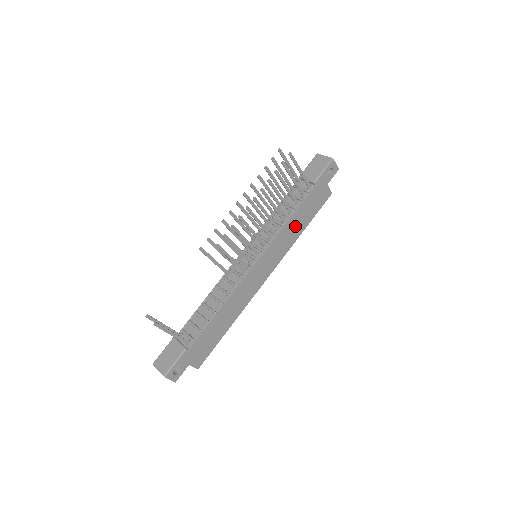
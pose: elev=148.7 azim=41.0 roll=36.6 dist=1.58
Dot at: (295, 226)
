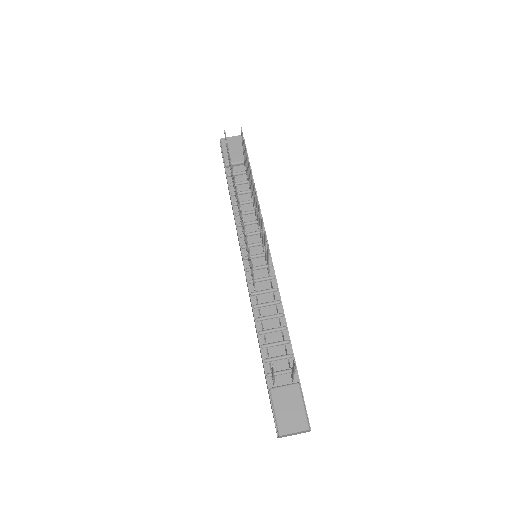
Dot at: occluded
